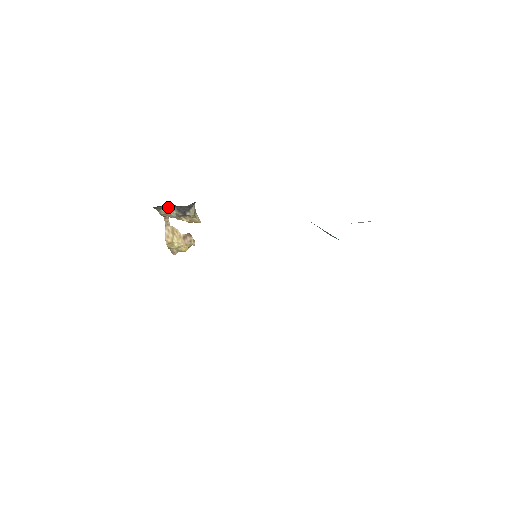
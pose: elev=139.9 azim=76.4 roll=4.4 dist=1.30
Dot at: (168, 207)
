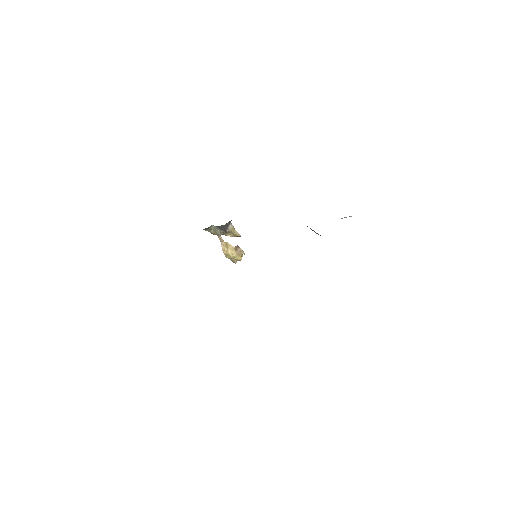
Dot at: (214, 228)
